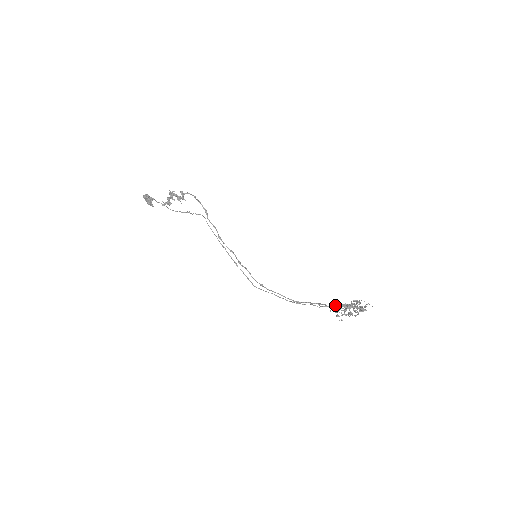
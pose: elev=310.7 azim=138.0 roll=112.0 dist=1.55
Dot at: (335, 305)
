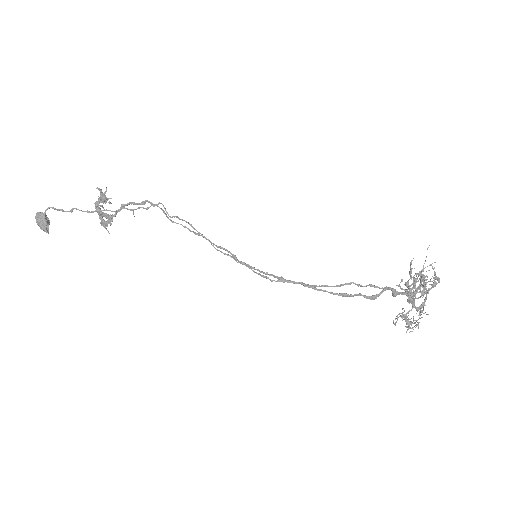
Dot at: (395, 291)
